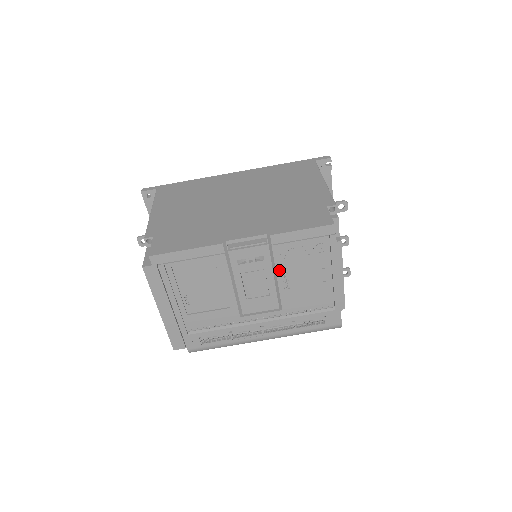
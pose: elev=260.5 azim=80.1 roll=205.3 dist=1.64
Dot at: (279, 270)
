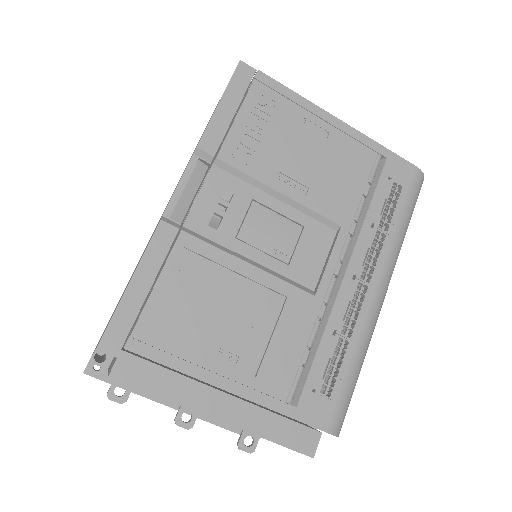
Dot at: (266, 179)
